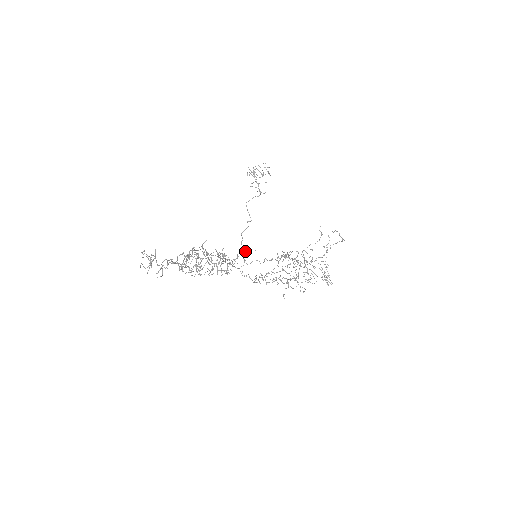
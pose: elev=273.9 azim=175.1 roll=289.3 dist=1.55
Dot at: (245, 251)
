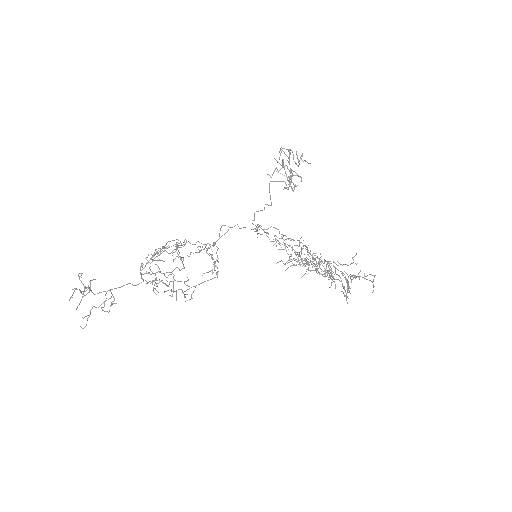
Dot at: (257, 227)
